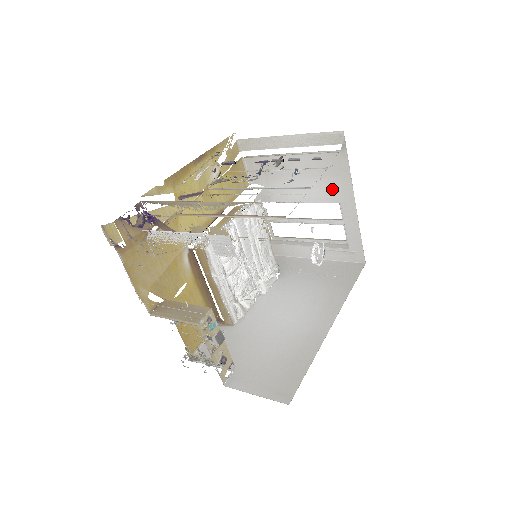
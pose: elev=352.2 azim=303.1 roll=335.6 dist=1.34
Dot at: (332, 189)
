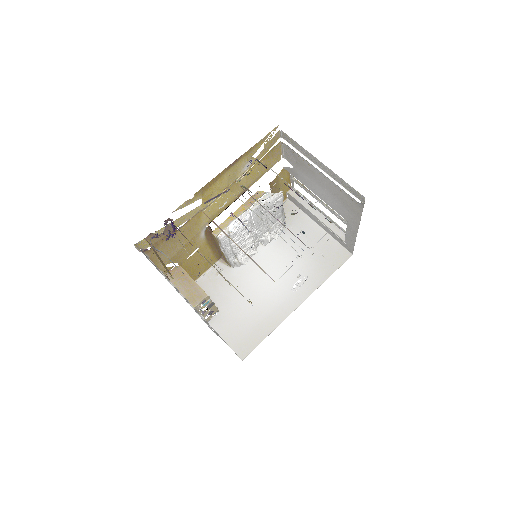
Dot at: (344, 212)
